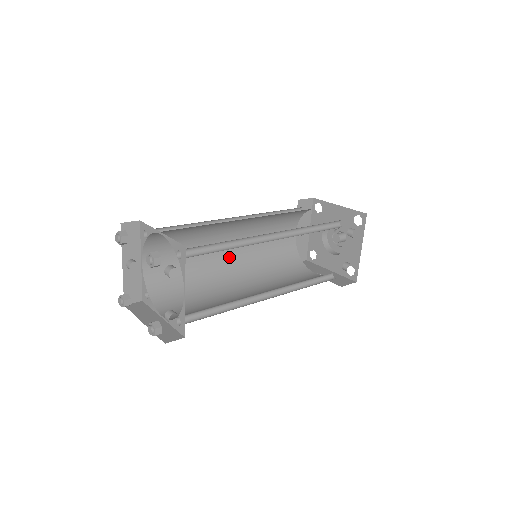
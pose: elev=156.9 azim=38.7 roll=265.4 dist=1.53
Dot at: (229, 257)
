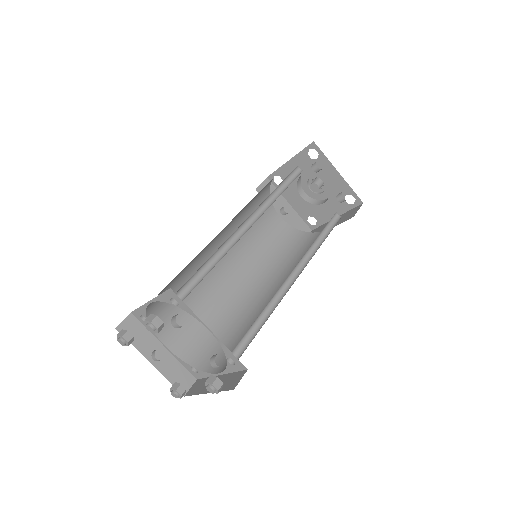
Dot at: (240, 281)
